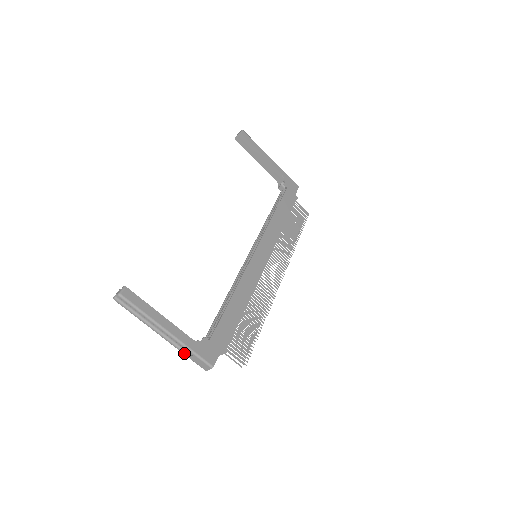
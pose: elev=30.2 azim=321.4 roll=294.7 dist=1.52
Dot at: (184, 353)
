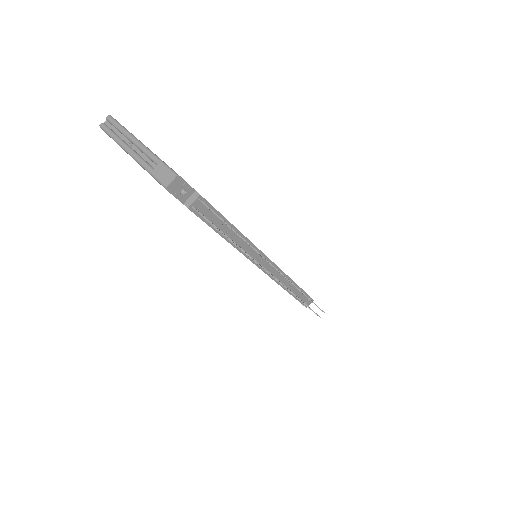
Dot at: (148, 167)
